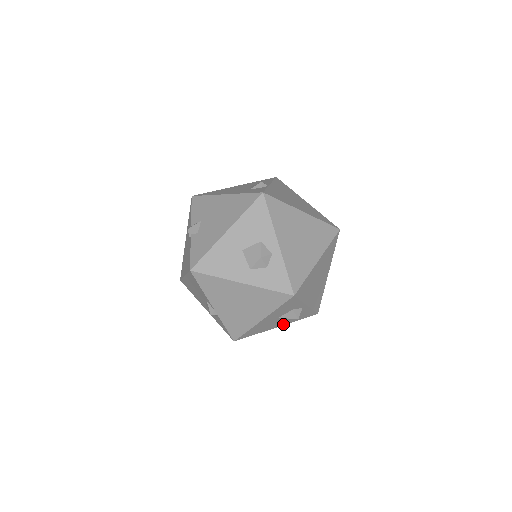
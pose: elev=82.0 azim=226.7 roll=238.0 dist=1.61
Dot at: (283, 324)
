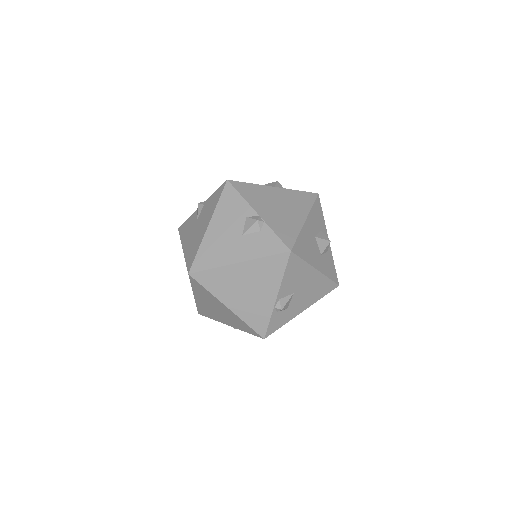
Dot at: (320, 269)
